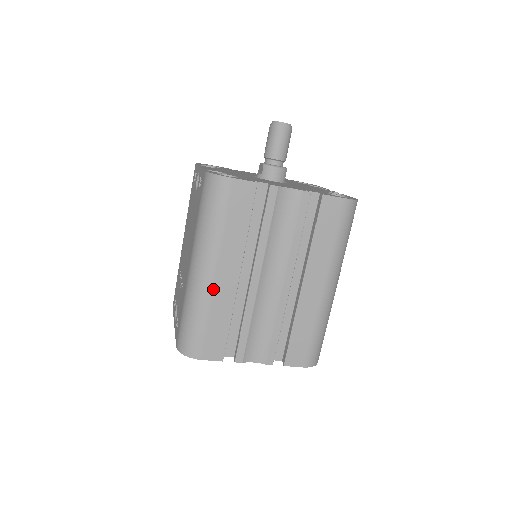
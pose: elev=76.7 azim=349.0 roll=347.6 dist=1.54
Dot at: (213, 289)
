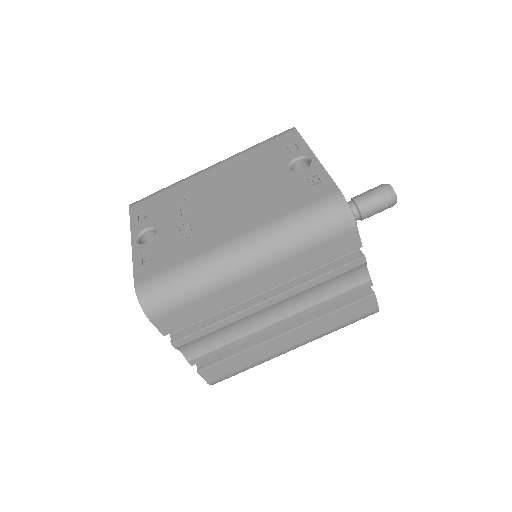
Dot at: (234, 283)
